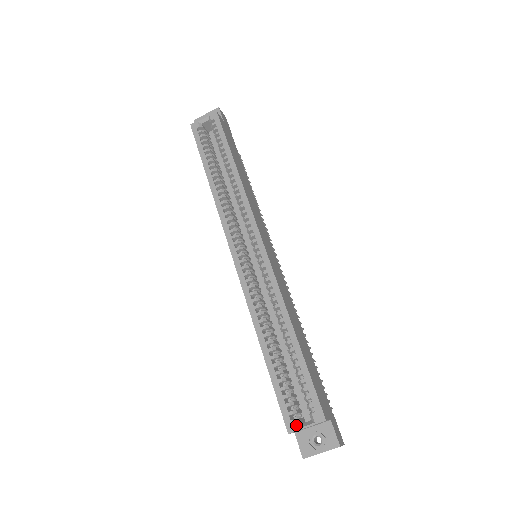
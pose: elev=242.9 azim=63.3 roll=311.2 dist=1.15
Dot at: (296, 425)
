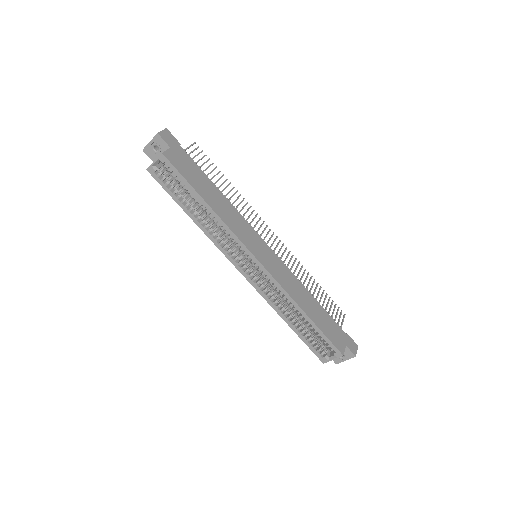
Dot at: (326, 360)
